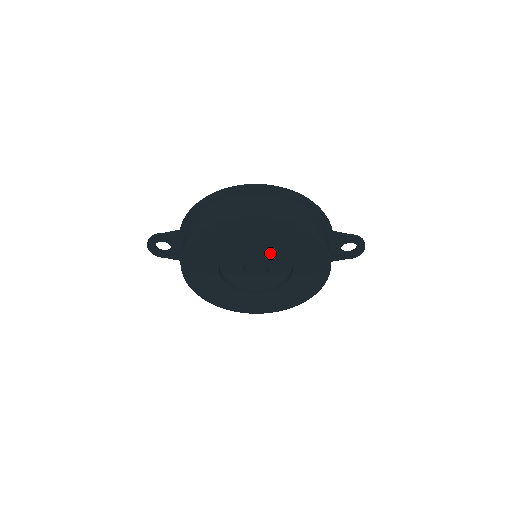
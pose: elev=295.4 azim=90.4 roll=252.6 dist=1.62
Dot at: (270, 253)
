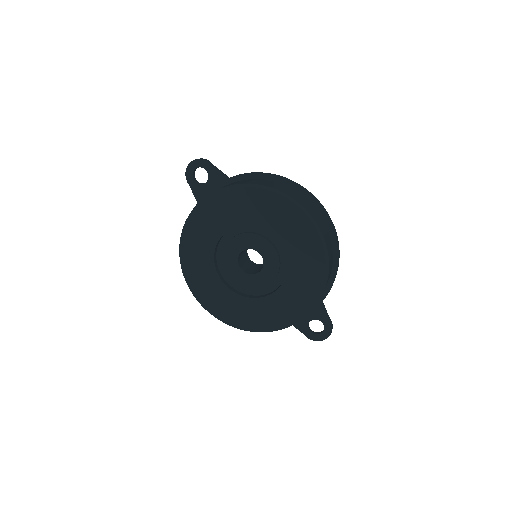
Dot at: (278, 260)
